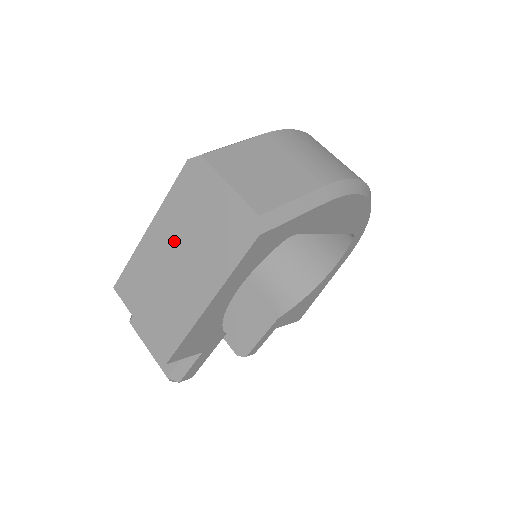
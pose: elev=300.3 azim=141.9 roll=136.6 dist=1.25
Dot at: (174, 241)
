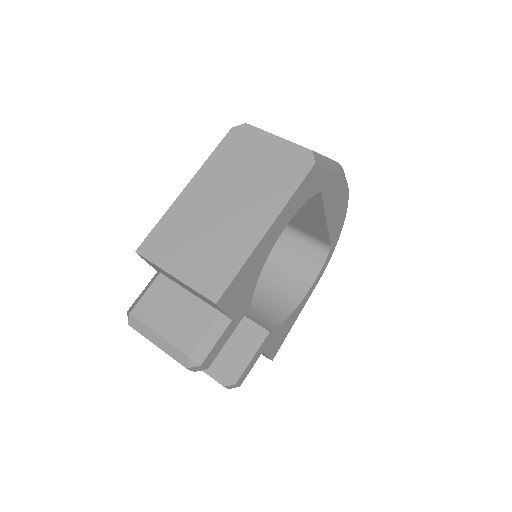
Dot at: (220, 189)
